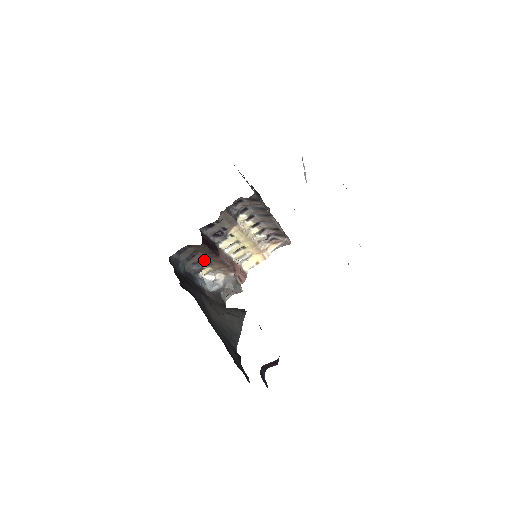
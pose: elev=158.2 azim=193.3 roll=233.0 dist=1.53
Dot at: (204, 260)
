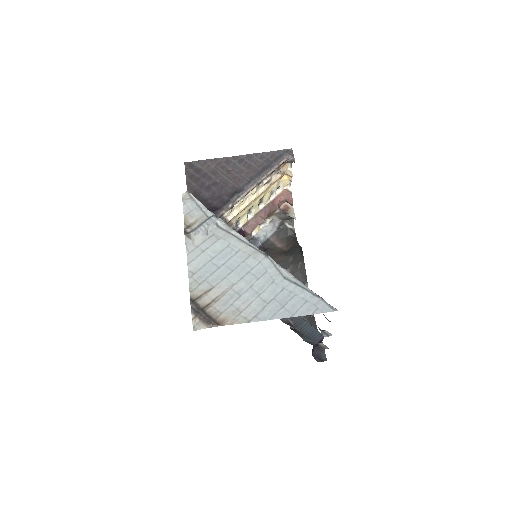
Dot at: occluded
